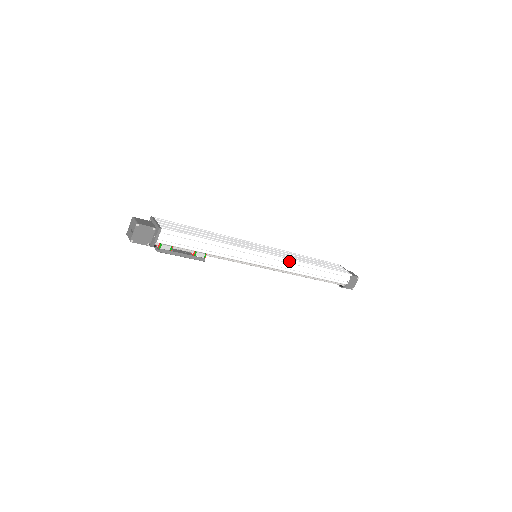
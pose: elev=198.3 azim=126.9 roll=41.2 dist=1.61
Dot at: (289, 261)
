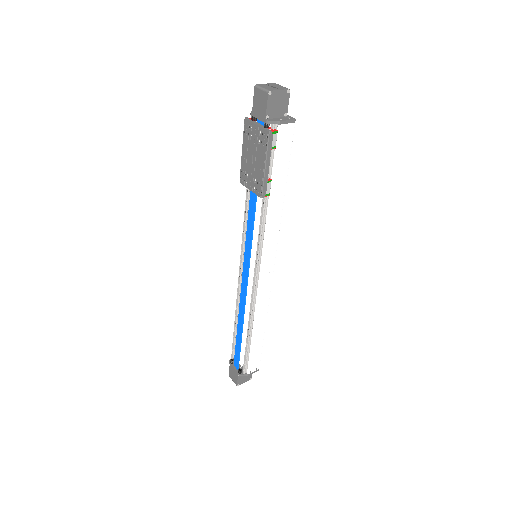
Dot at: (268, 293)
